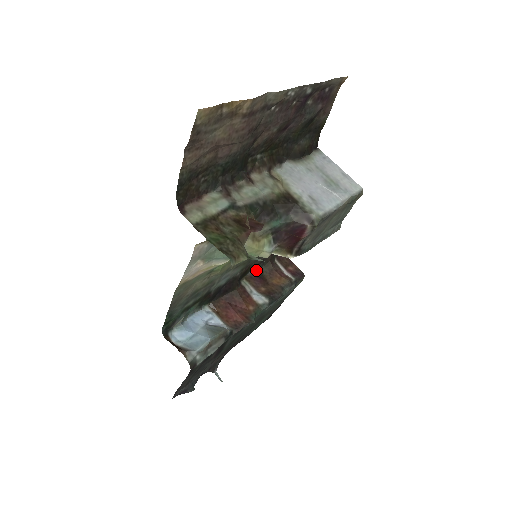
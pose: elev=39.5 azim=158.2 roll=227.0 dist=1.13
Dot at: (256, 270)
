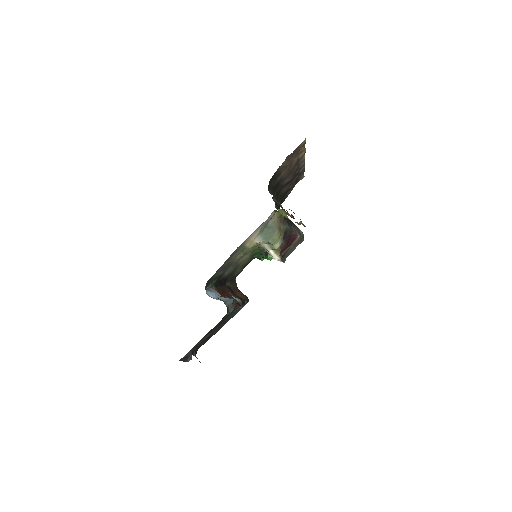
Dot at: (227, 285)
